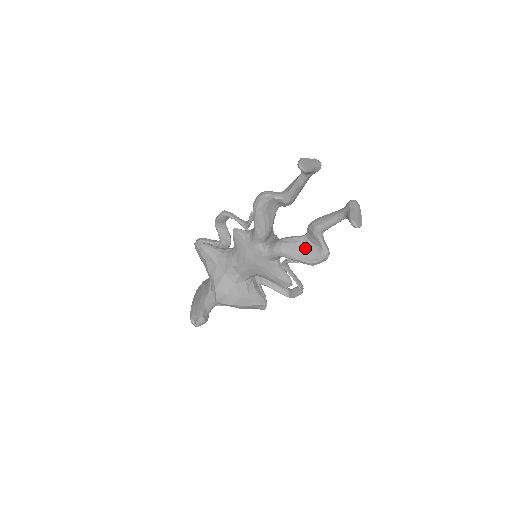
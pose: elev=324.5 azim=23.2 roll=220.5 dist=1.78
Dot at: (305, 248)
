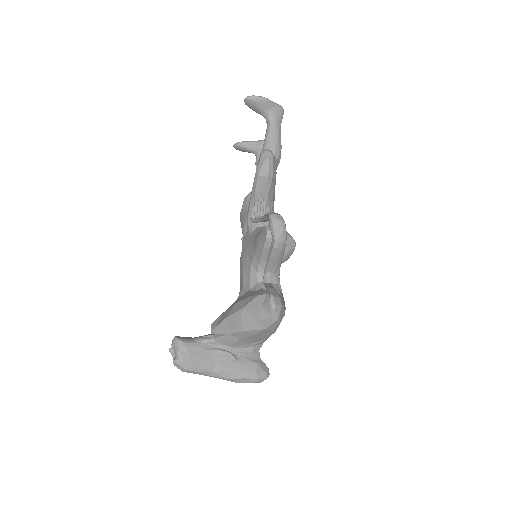
Dot at: occluded
